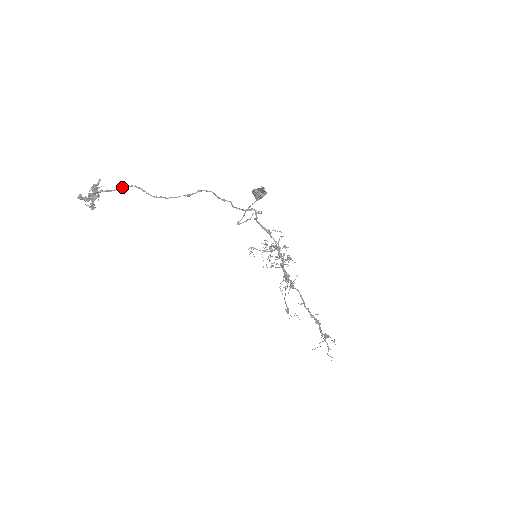
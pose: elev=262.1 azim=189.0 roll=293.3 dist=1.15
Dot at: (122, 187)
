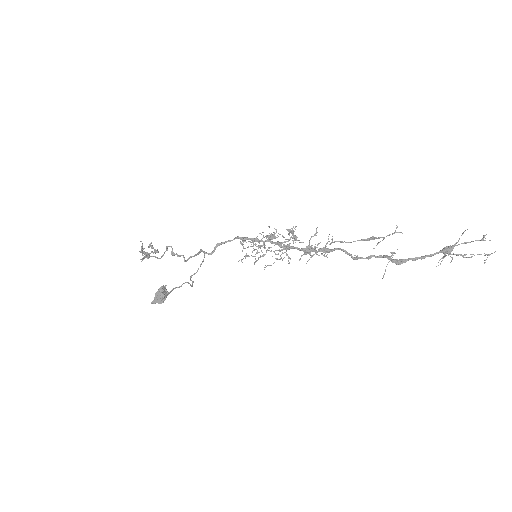
Dot at: (143, 258)
